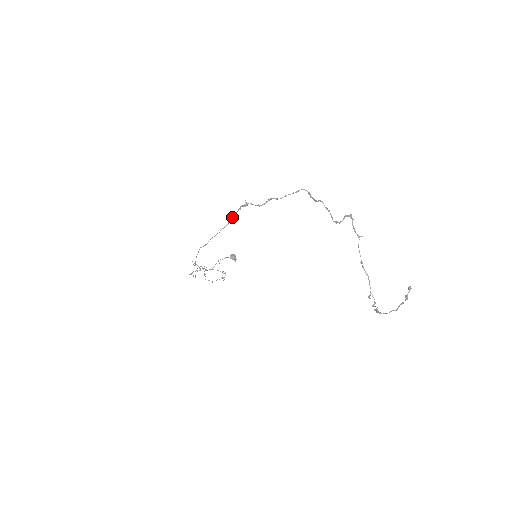
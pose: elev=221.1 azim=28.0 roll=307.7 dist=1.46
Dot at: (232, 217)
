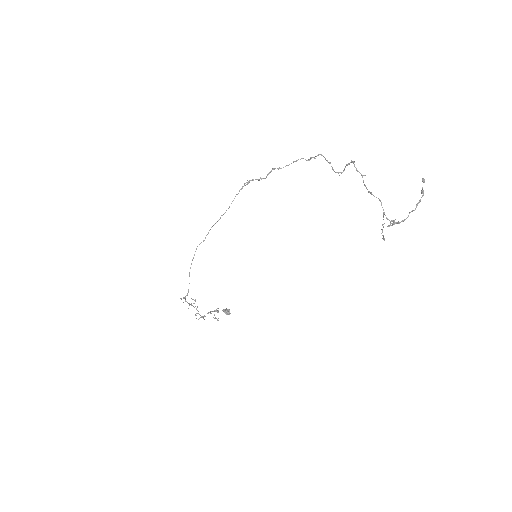
Dot at: occluded
